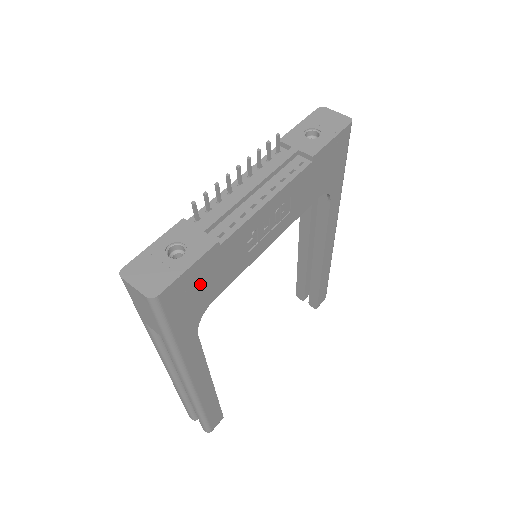
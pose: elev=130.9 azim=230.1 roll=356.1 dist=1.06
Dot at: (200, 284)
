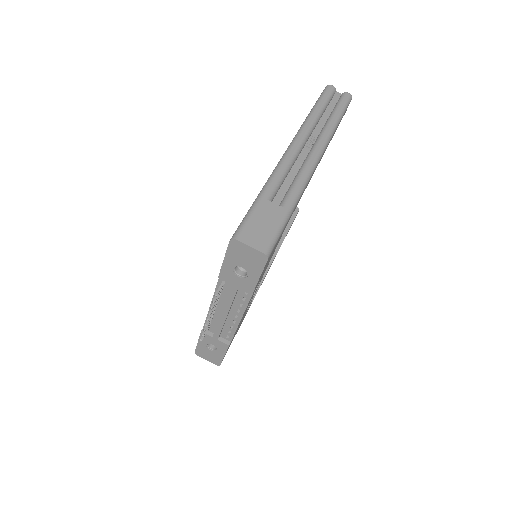
Dot at: occluded
